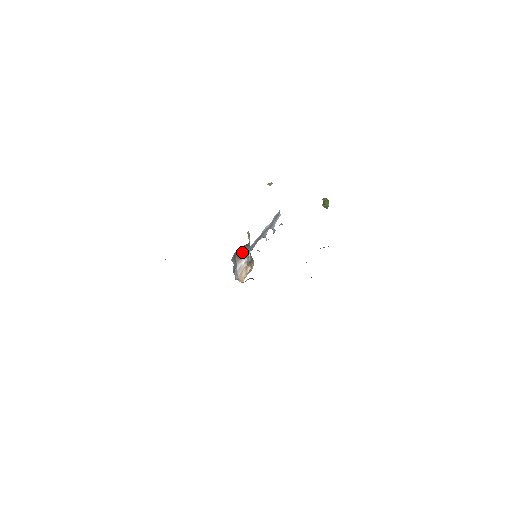
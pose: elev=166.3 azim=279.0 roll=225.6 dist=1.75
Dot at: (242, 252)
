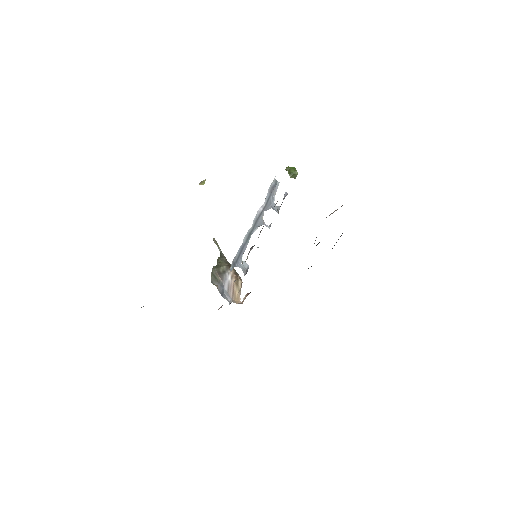
Dot at: (221, 266)
